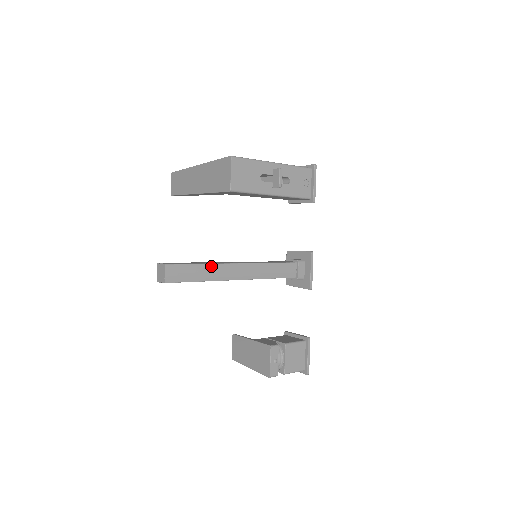
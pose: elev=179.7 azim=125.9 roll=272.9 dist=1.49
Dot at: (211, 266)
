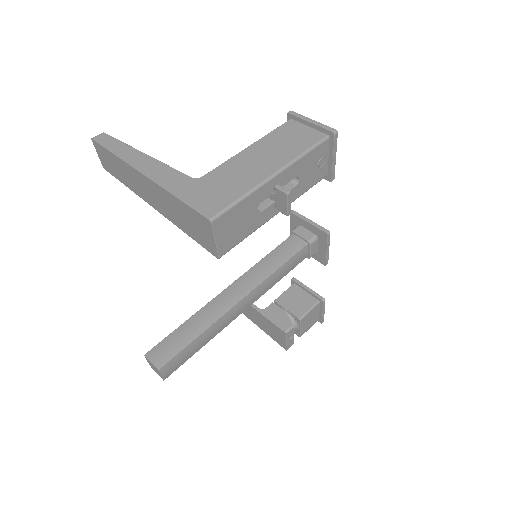
Dot at: (211, 328)
